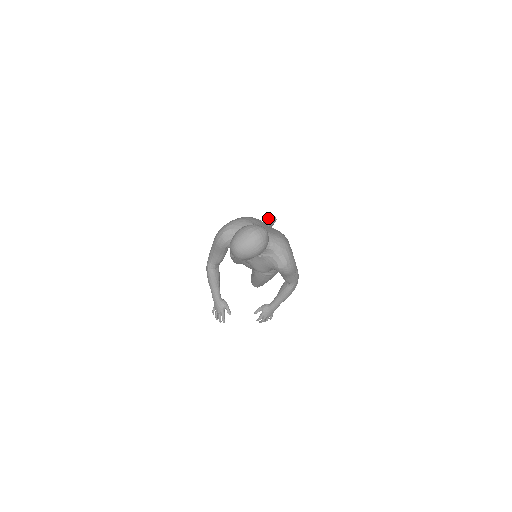
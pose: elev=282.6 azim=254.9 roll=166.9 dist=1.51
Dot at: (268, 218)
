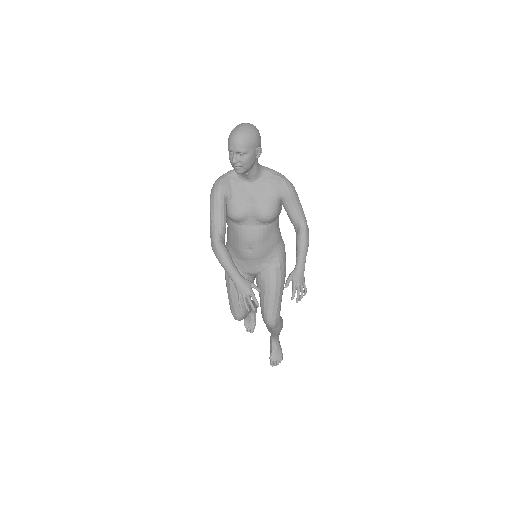
Dot at: occluded
